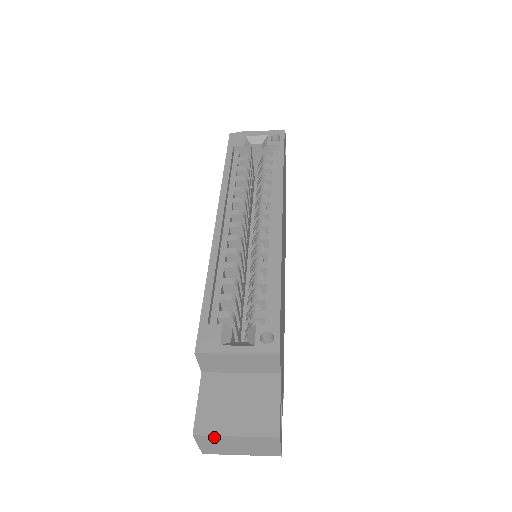
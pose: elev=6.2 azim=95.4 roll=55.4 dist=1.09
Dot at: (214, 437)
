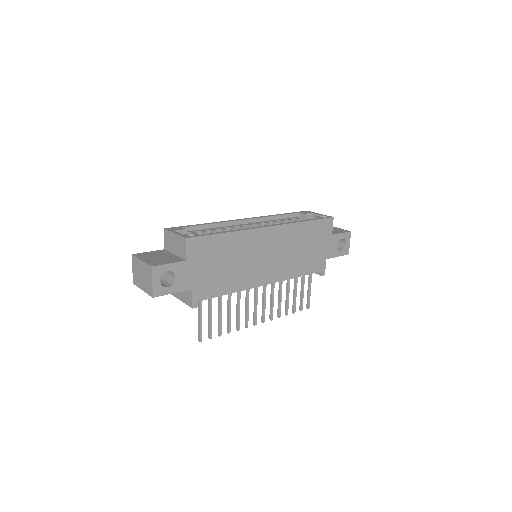
Dot at: (136, 259)
